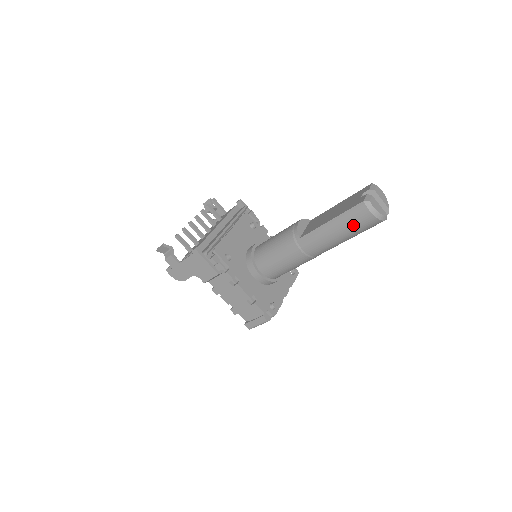
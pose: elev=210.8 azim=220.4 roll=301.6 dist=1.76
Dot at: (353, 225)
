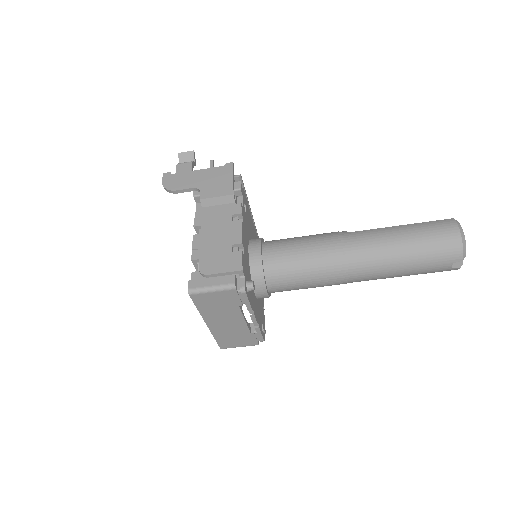
Dot at: (429, 235)
